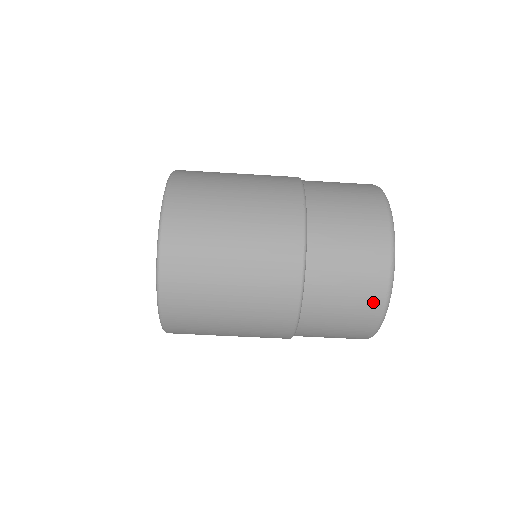
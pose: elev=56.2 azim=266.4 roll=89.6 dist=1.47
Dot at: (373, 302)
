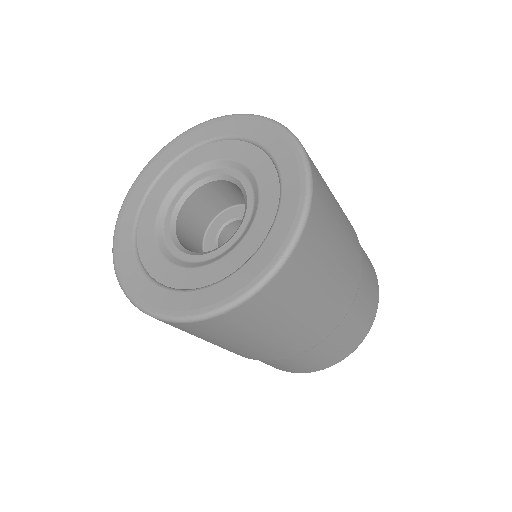
Dot at: (356, 343)
